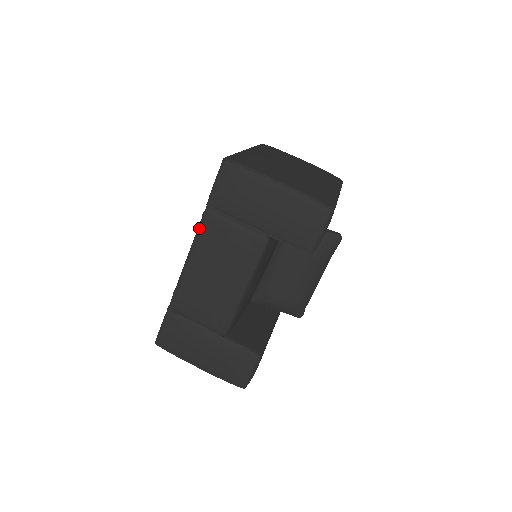
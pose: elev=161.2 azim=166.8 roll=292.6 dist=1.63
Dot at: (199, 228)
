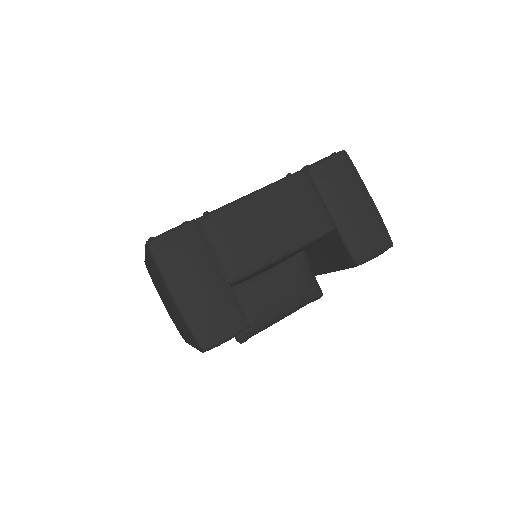
Dot at: (288, 177)
